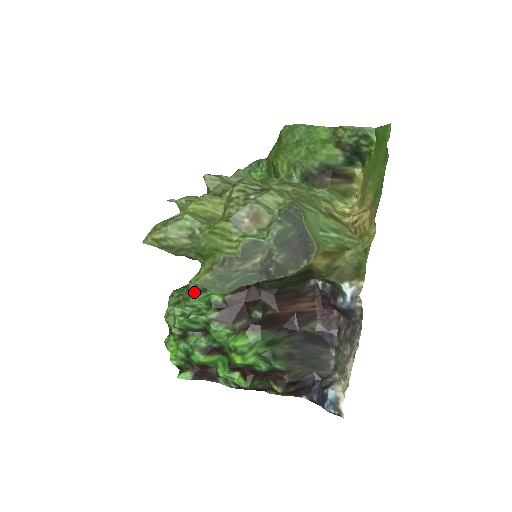
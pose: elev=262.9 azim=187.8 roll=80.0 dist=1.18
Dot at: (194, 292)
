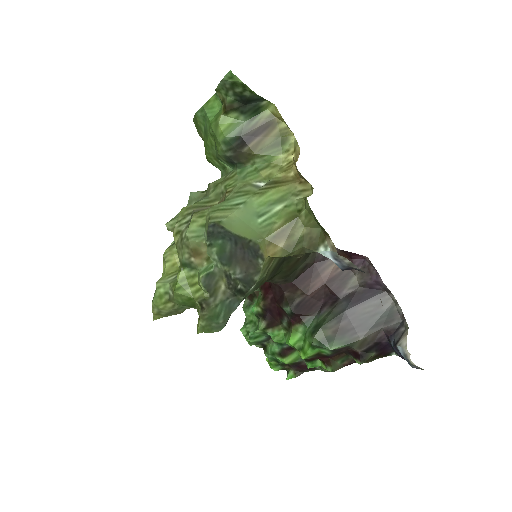
Dot at: (245, 309)
